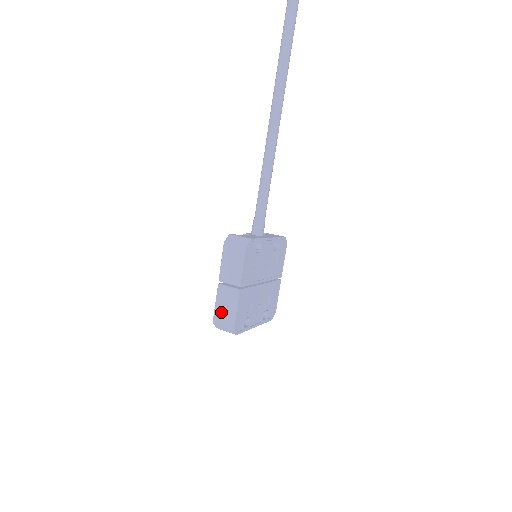
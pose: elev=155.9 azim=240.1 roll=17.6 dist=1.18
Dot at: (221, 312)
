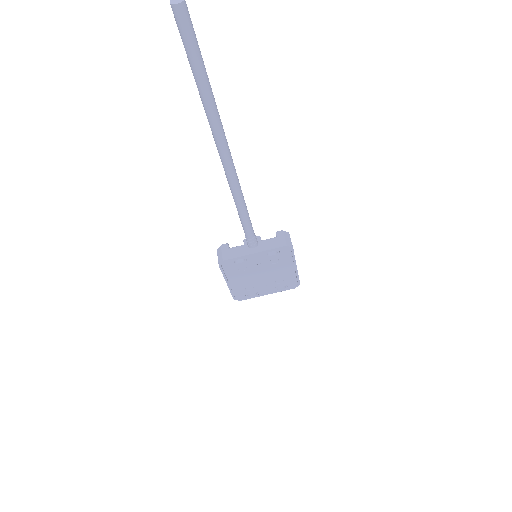
Dot at: occluded
